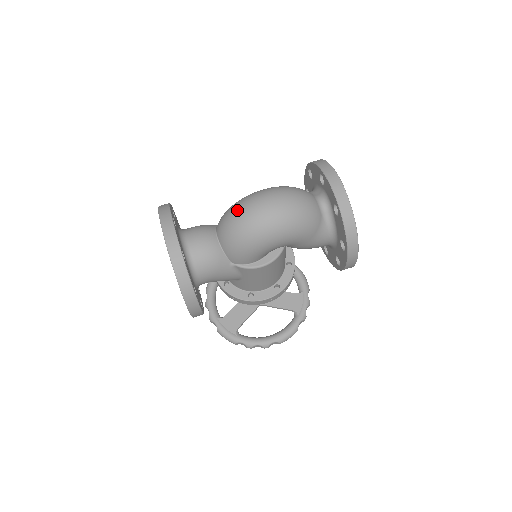
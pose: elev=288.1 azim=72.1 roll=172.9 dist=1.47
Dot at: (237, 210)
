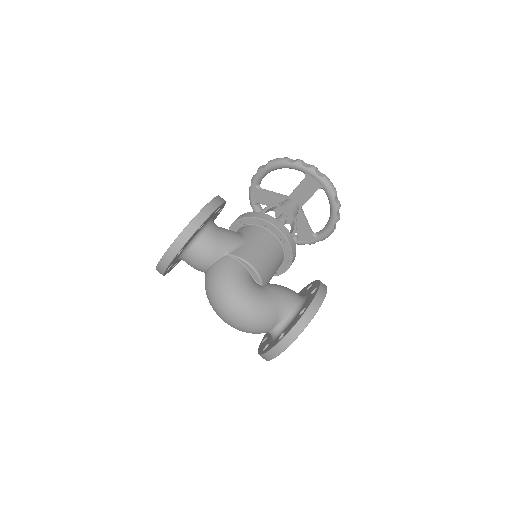
Dot at: (215, 293)
